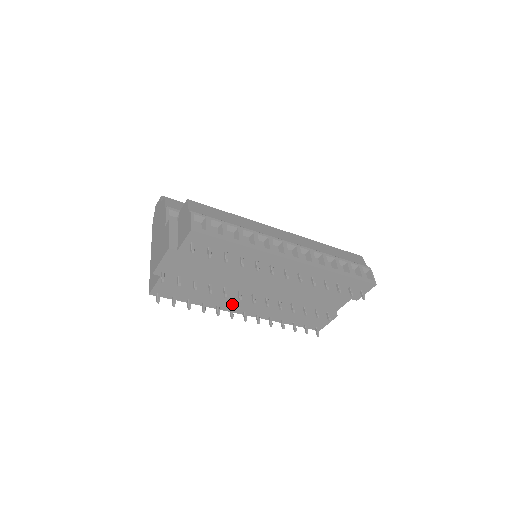
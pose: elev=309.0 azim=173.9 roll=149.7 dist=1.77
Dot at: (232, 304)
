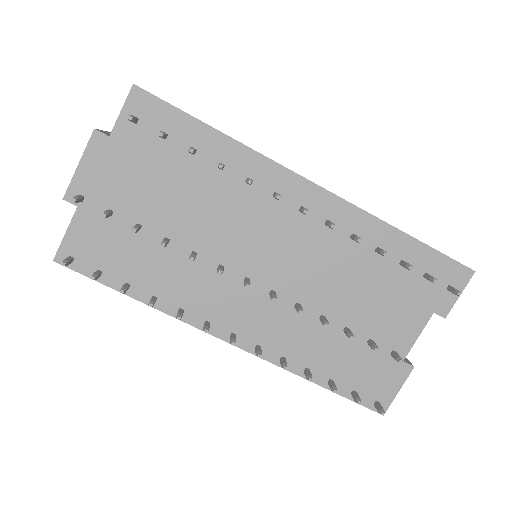
Dot at: (208, 307)
